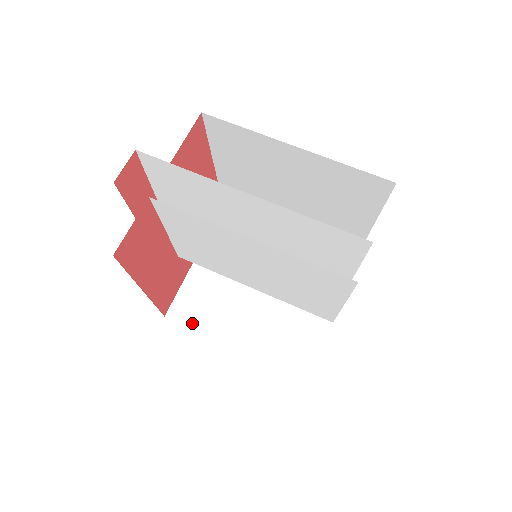
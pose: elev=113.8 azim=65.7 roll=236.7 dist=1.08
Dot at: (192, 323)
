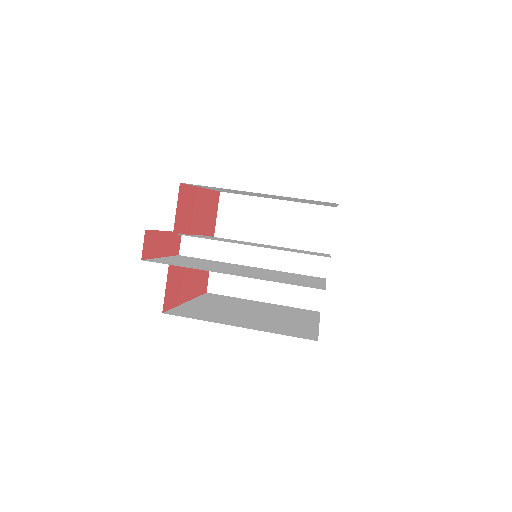
Dot at: (227, 292)
